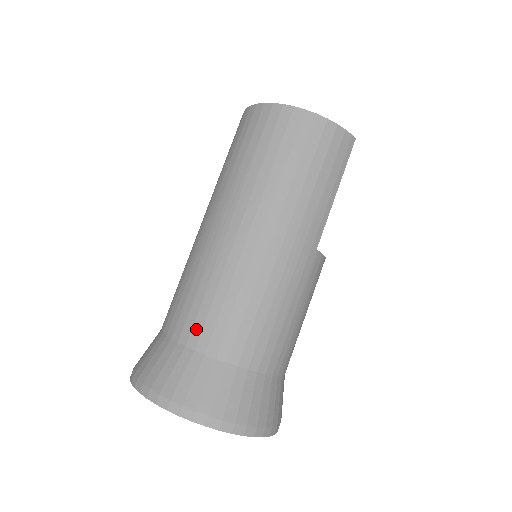
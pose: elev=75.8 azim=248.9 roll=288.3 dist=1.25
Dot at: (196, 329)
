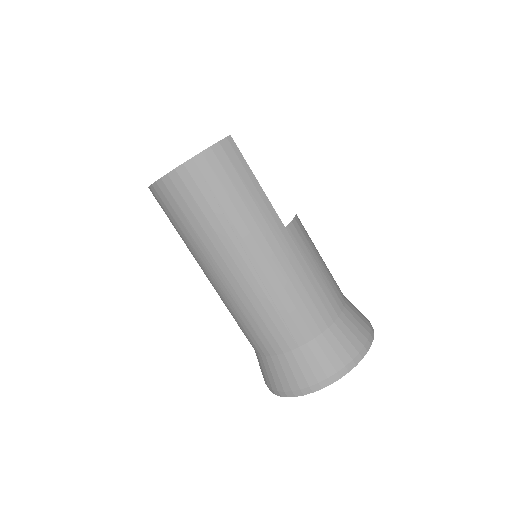
Dot at: (272, 342)
